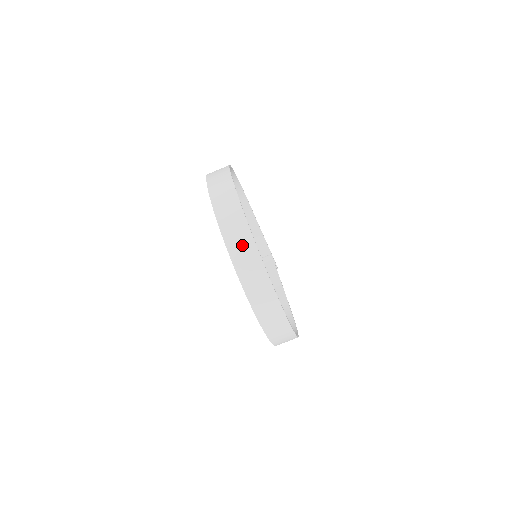
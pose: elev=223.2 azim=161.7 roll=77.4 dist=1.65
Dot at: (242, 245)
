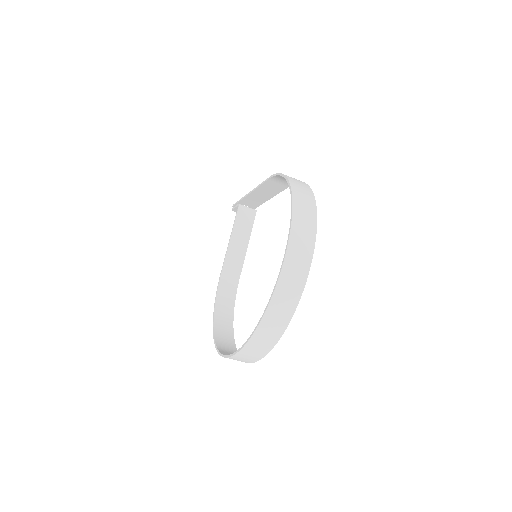
Dot at: (274, 327)
